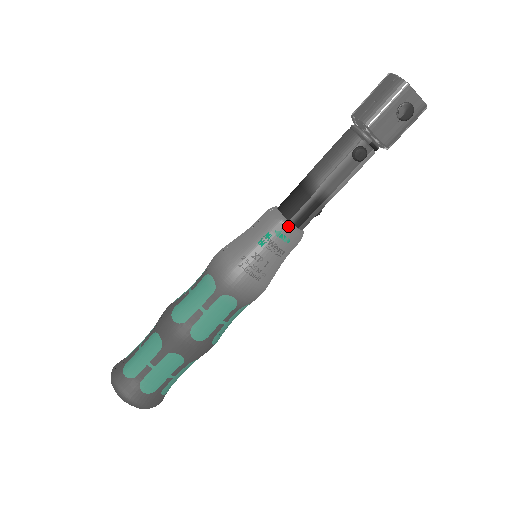
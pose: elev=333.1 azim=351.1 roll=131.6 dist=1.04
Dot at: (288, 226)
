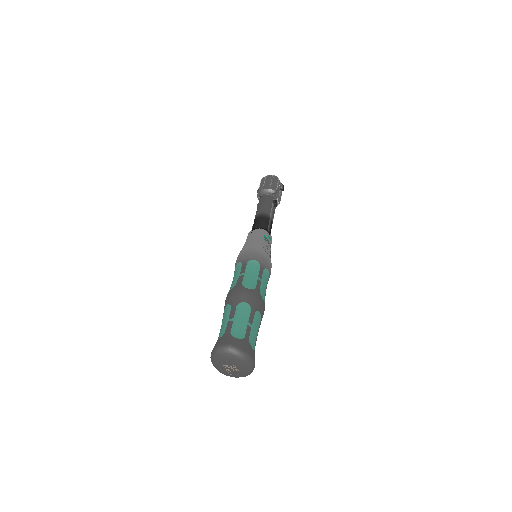
Dot at: (270, 233)
